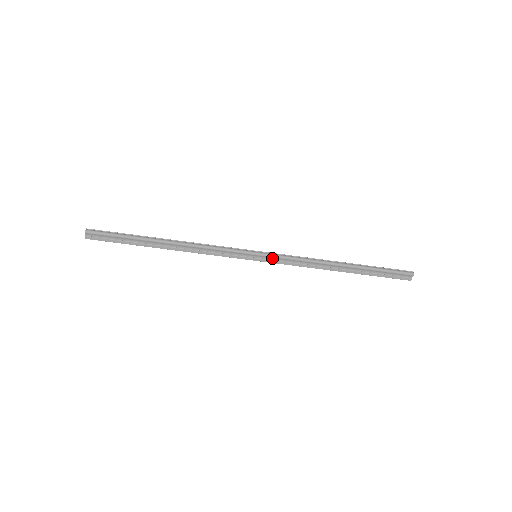
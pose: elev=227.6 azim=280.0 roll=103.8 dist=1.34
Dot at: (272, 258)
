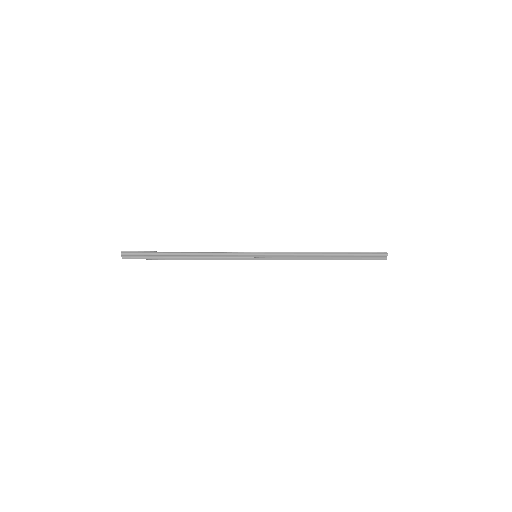
Dot at: (269, 256)
